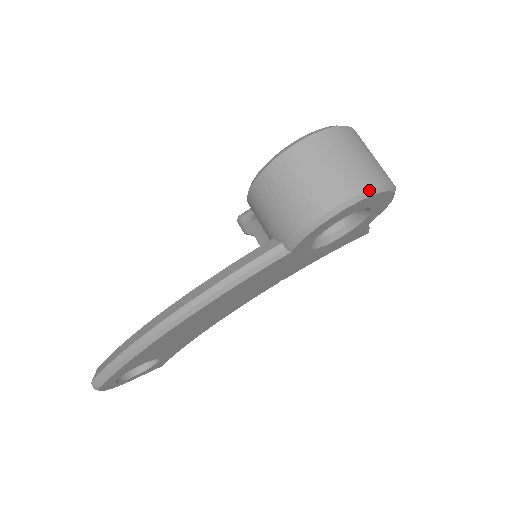
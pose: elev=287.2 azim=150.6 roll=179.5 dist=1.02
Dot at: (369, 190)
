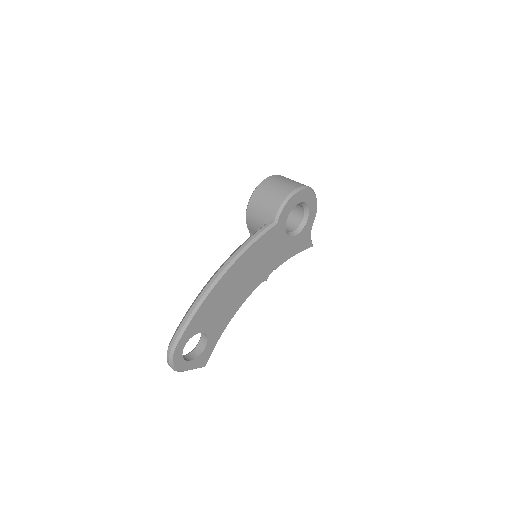
Dot at: (304, 186)
